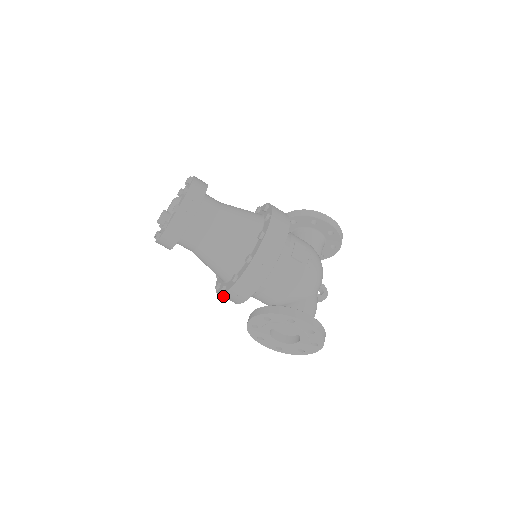
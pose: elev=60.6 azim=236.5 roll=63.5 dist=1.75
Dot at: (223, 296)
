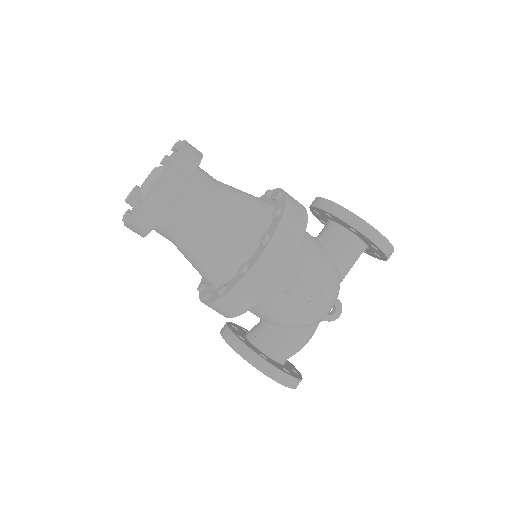
Dot at: occluded
